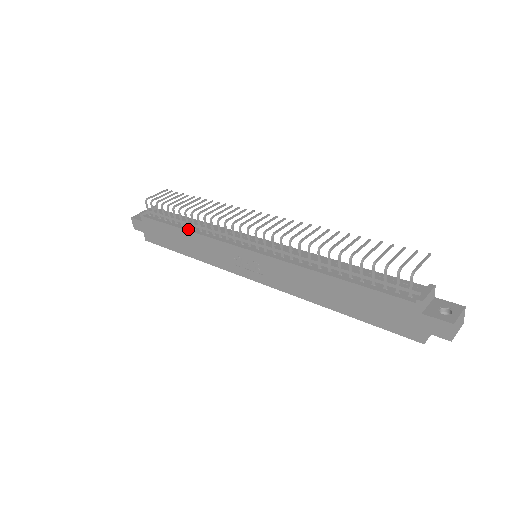
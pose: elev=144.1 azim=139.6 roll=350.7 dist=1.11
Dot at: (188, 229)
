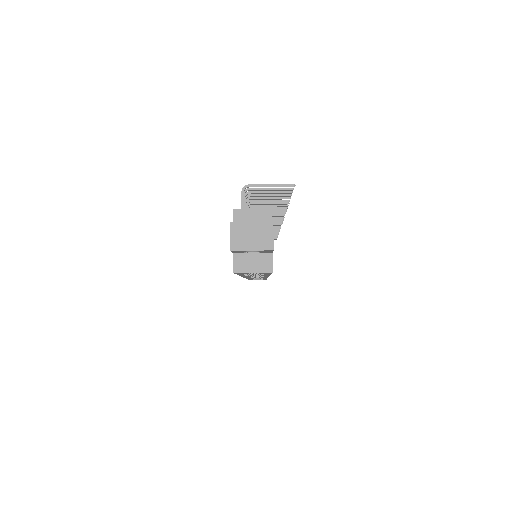
Dot at: occluded
